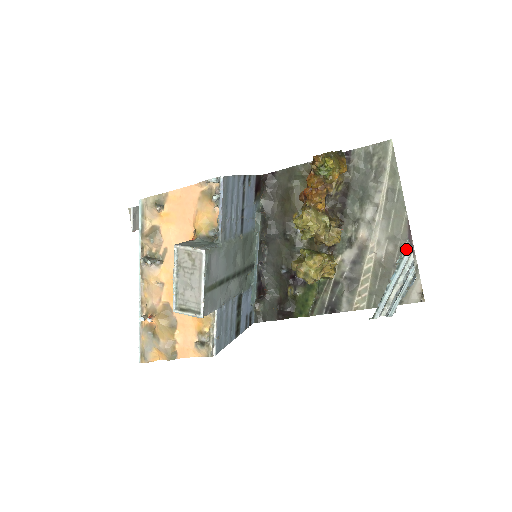
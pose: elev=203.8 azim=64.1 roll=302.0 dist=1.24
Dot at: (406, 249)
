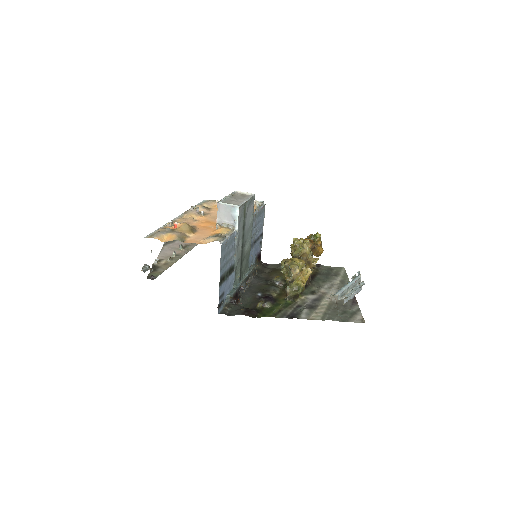
Dot at: (358, 276)
